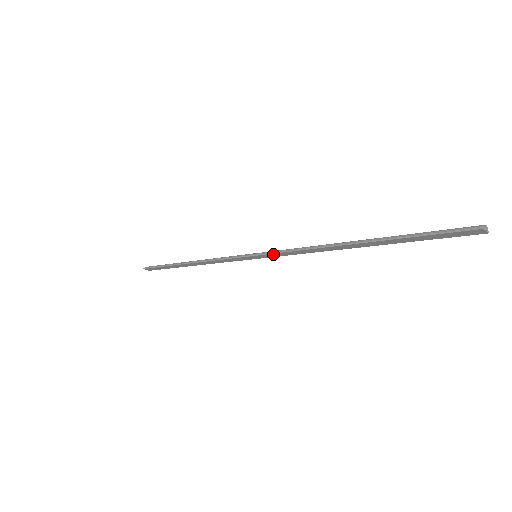
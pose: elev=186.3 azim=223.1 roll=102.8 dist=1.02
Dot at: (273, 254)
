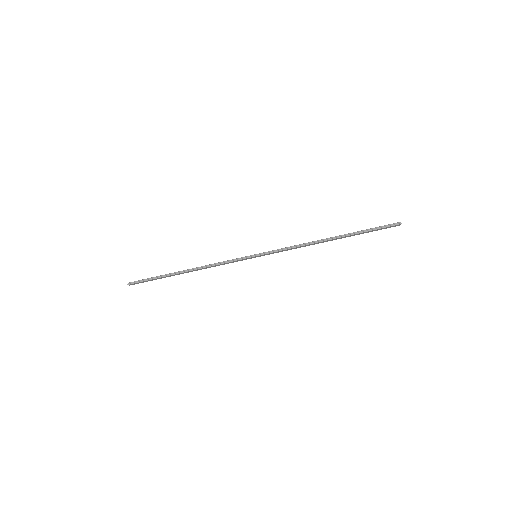
Dot at: (273, 253)
